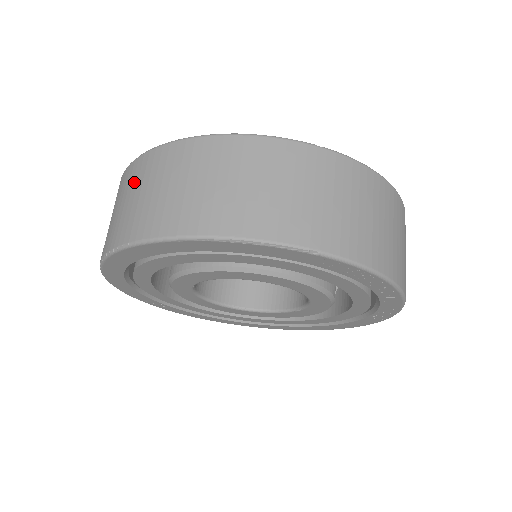
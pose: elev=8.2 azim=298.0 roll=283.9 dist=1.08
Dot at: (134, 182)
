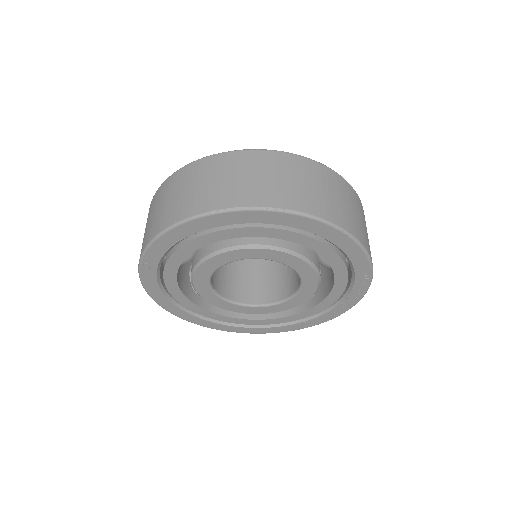
Dot at: (278, 167)
